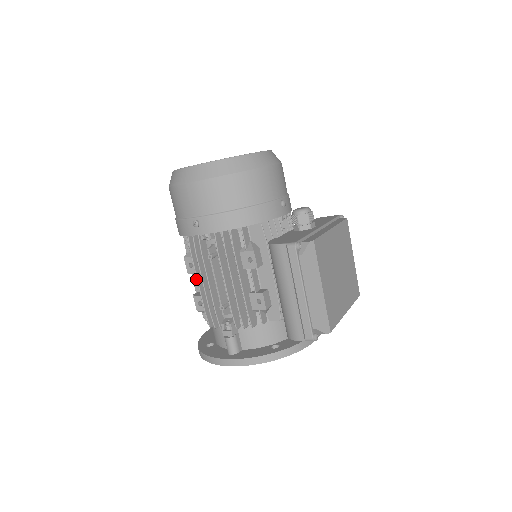
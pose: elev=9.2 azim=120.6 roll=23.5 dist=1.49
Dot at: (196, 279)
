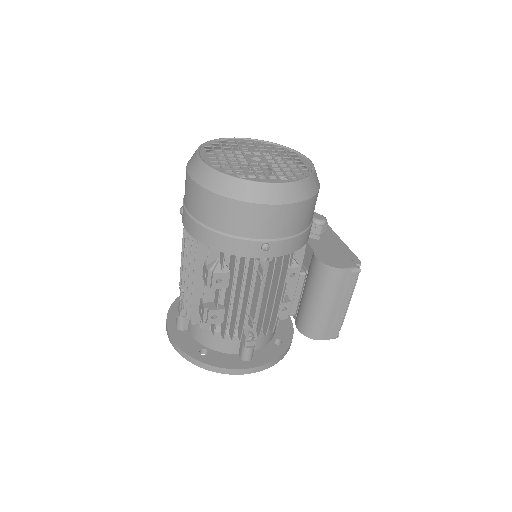
Dot at: (219, 294)
